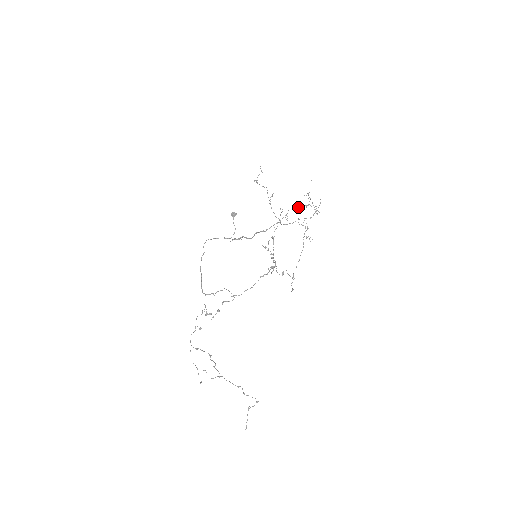
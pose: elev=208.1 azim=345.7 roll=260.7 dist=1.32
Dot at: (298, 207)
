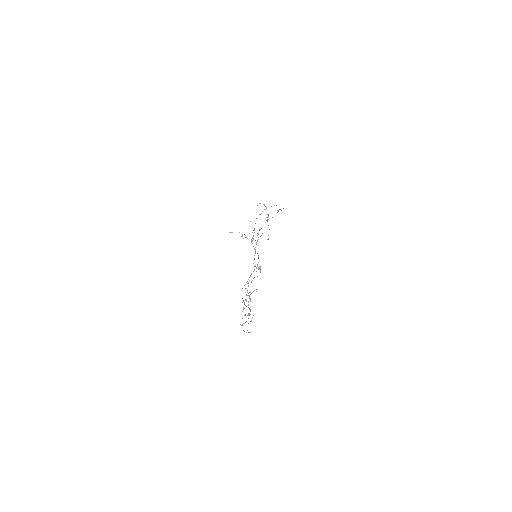
Dot at: (260, 214)
